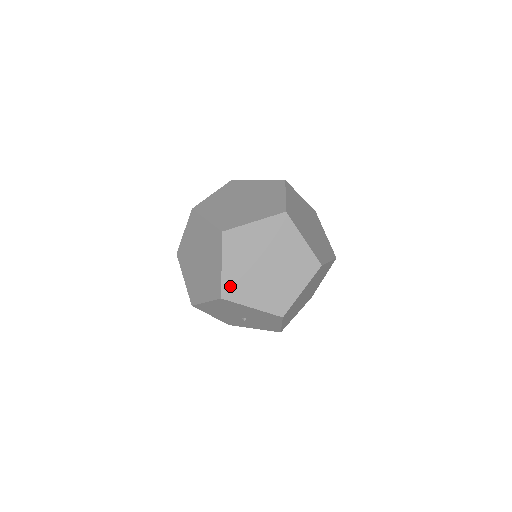
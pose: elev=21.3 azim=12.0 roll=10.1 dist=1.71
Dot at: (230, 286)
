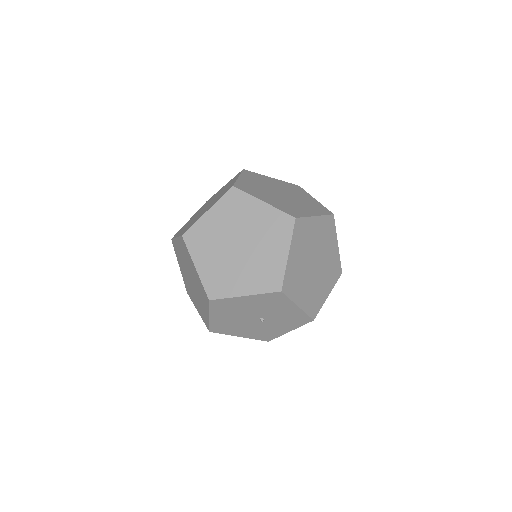
Dot at: (212, 284)
